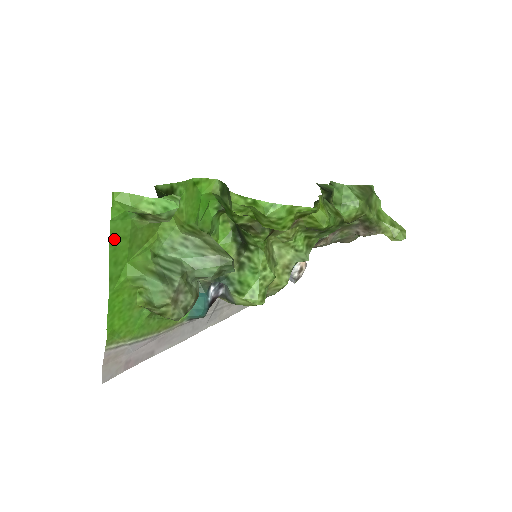
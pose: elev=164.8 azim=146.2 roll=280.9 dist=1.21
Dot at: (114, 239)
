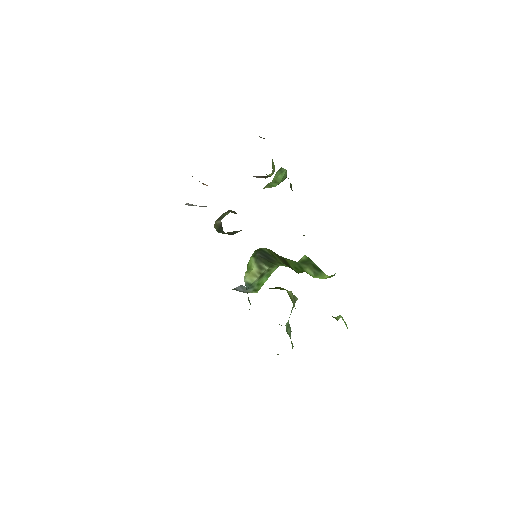
Dot at: occluded
